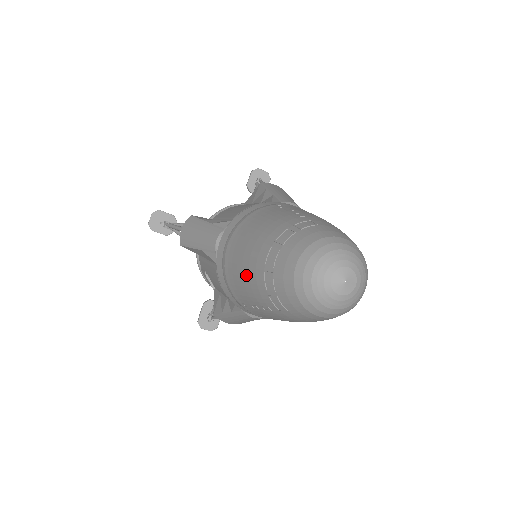
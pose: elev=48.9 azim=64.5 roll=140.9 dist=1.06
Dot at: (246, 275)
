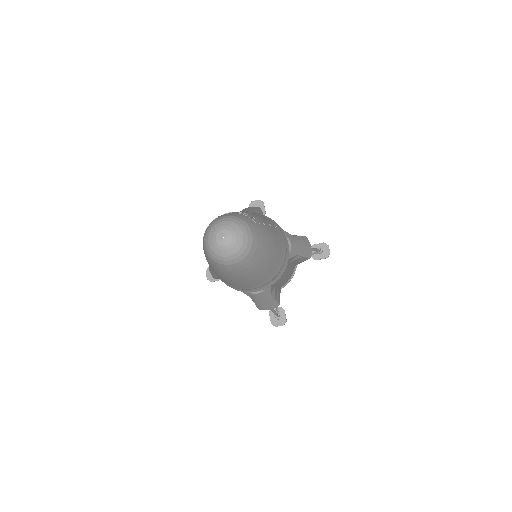
Dot at: occluded
